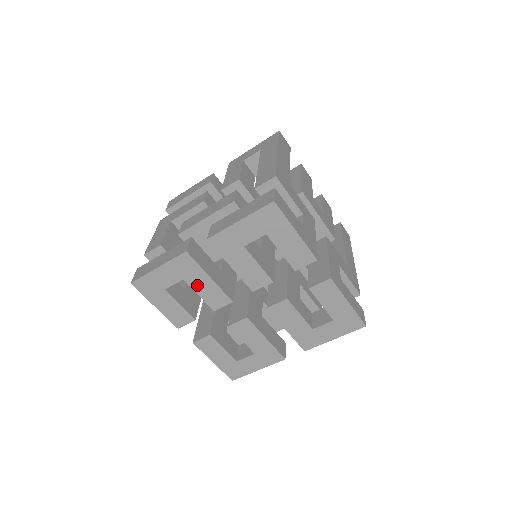
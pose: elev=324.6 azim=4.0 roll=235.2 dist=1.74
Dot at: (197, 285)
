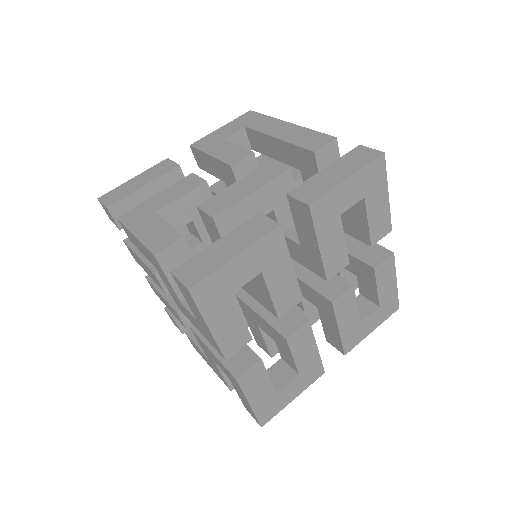
Dot at: (274, 279)
